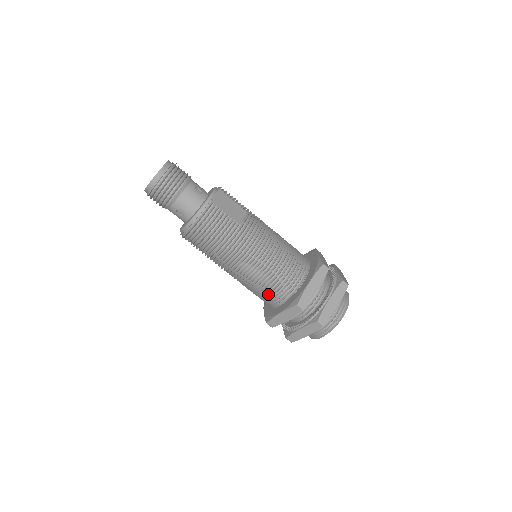
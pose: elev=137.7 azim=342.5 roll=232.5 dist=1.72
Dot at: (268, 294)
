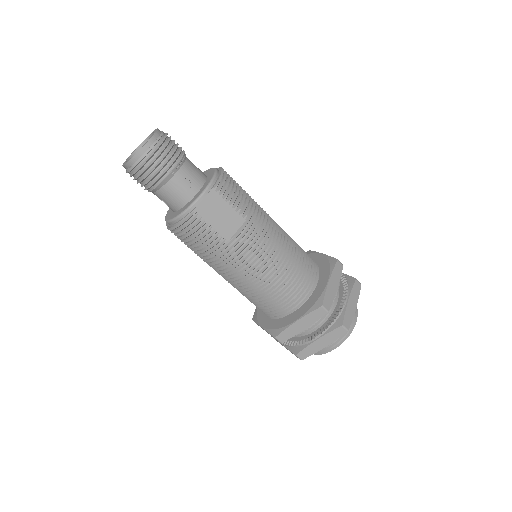
Dot at: occluded
